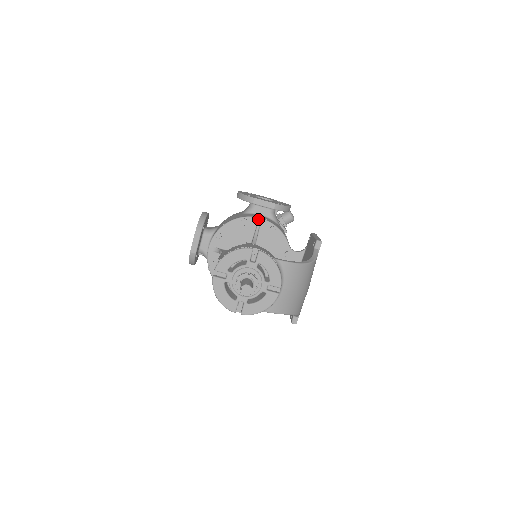
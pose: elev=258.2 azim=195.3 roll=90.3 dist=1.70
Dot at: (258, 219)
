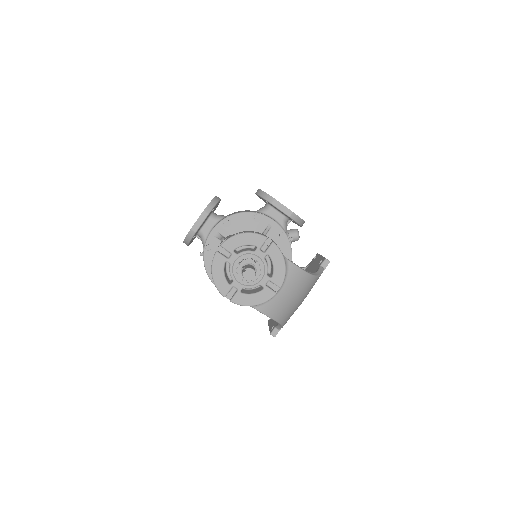
Dot at: (271, 220)
